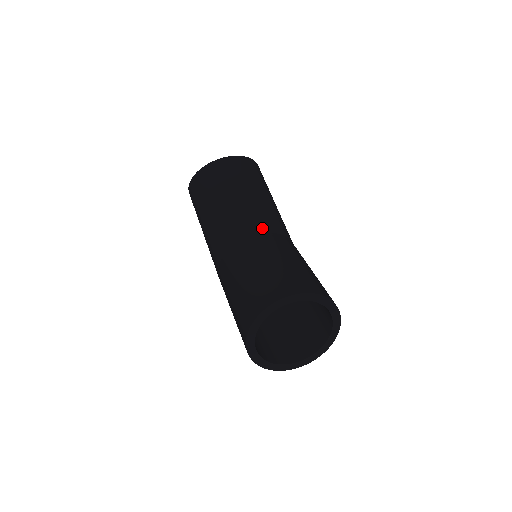
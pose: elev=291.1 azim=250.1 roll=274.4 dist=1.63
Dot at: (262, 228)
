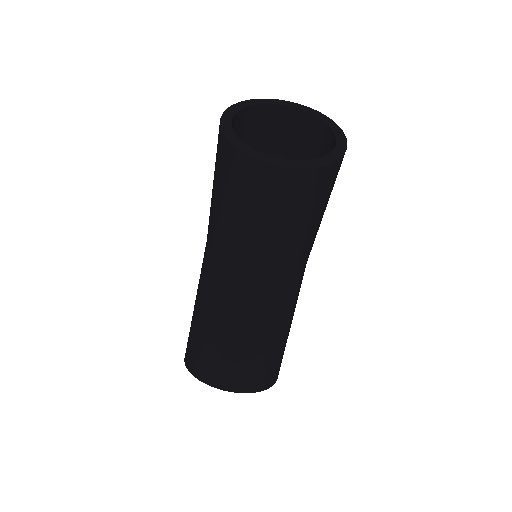
Dot at: (269, 273)
